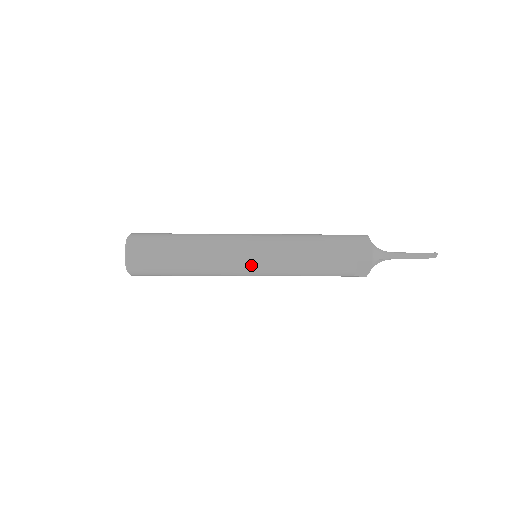
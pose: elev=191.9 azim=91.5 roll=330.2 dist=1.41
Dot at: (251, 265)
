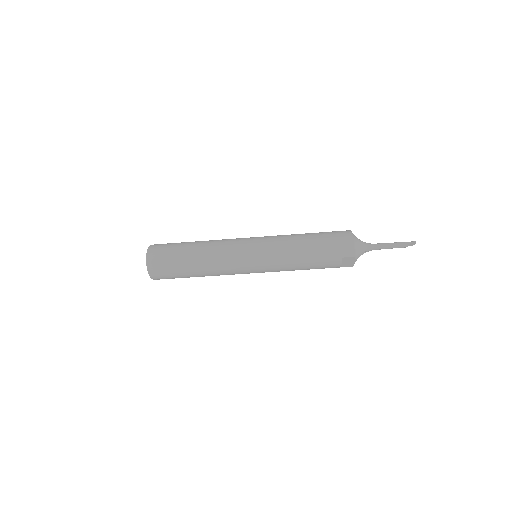
Dot at: (251, 267)
